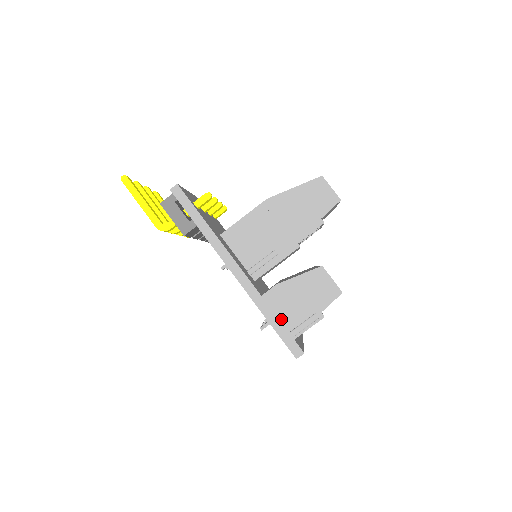
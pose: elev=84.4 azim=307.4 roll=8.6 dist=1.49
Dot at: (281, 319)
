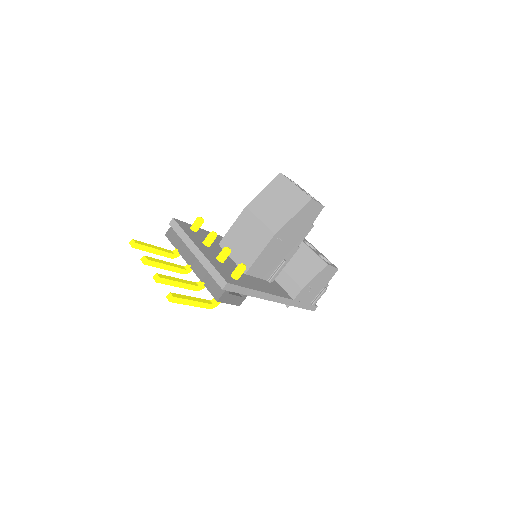
Dot at: (305, 302)
